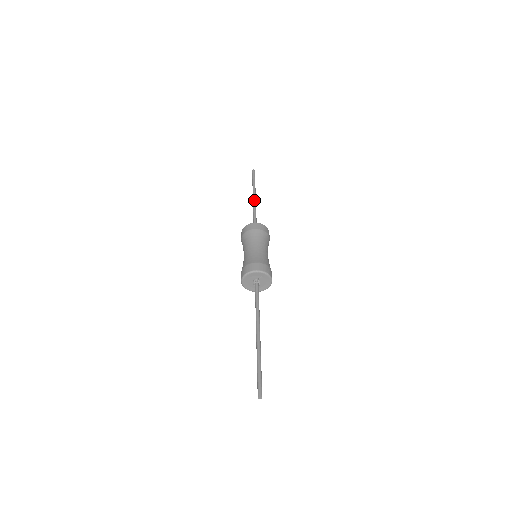
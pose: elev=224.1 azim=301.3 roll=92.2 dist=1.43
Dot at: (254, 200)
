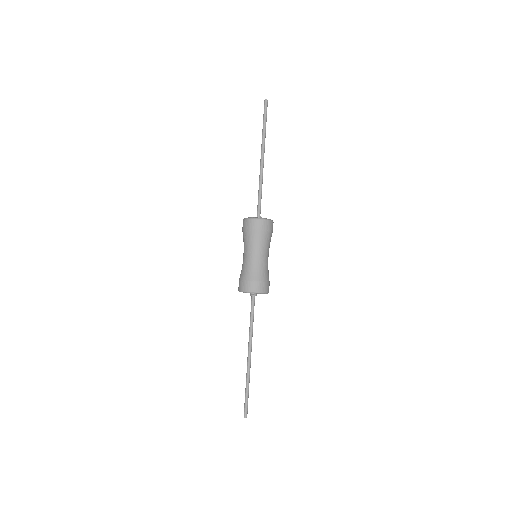
Dot at: (262, 164)
